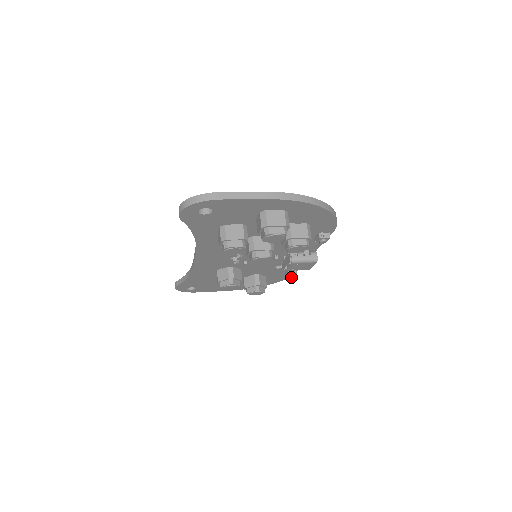
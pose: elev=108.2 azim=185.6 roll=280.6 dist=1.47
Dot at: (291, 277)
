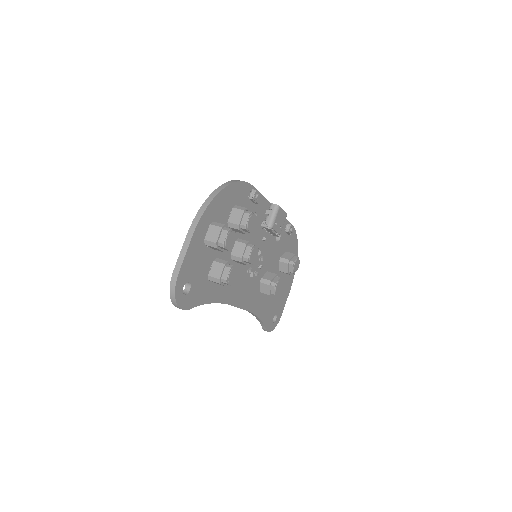
Dot at: (293, 230)
